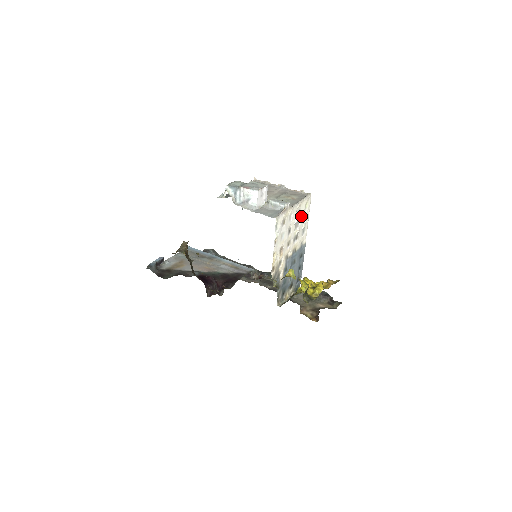
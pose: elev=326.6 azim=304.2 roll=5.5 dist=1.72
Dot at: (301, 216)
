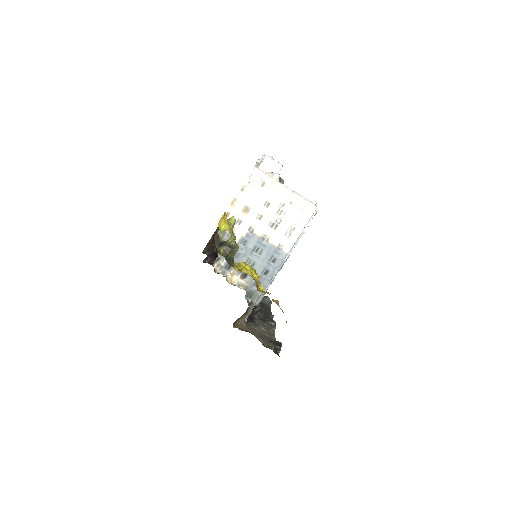
Dot at: (292, 211)
